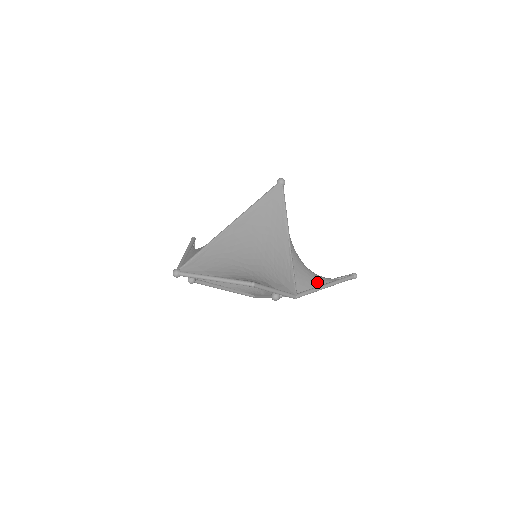
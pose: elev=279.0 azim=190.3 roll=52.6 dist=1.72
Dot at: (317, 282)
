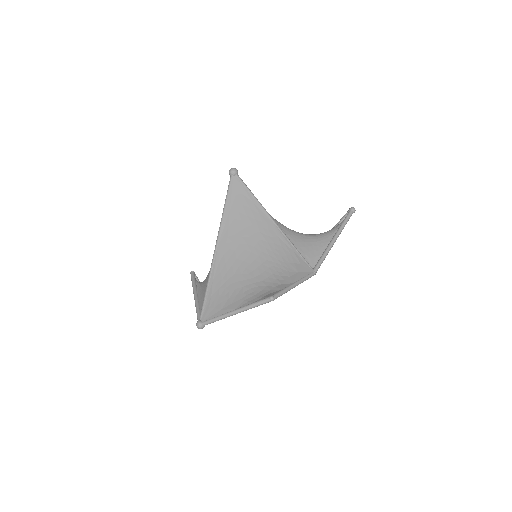
Dot at: (324, 243)
